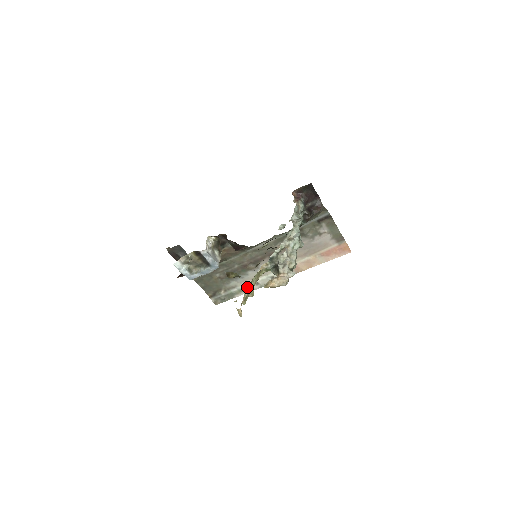
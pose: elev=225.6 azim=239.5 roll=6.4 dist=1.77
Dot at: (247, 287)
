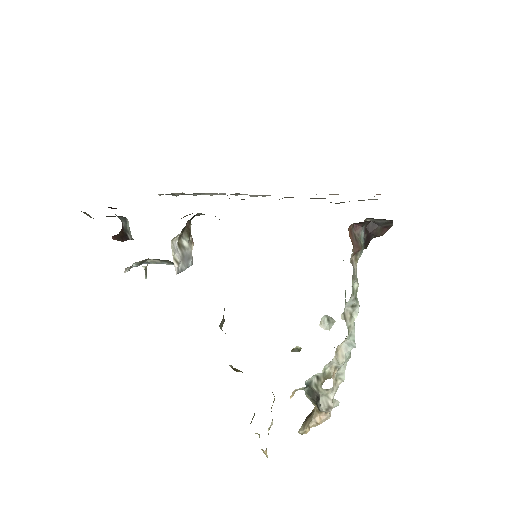
Dot at: (272, 419)
